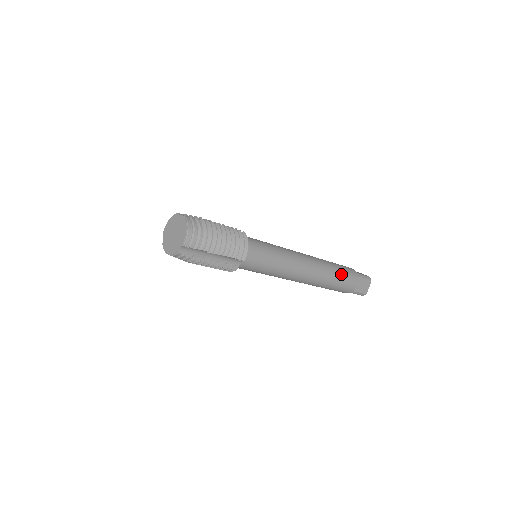
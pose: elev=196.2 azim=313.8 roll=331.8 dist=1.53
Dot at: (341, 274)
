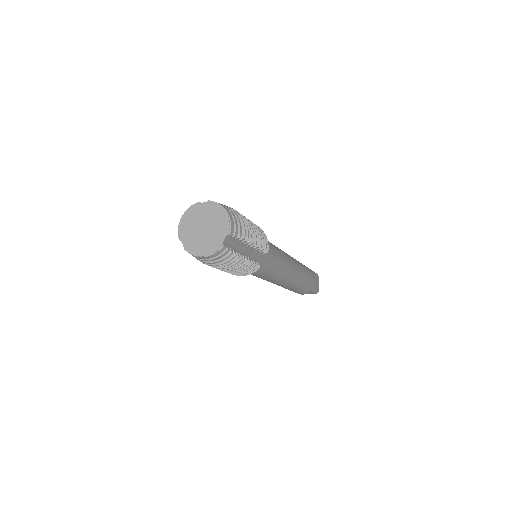
Dot at: (307, 269)
